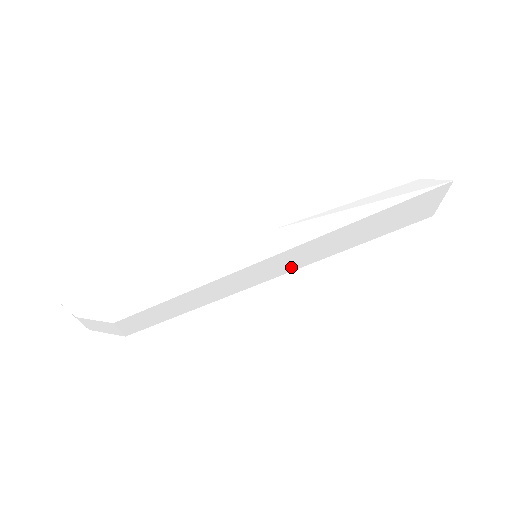
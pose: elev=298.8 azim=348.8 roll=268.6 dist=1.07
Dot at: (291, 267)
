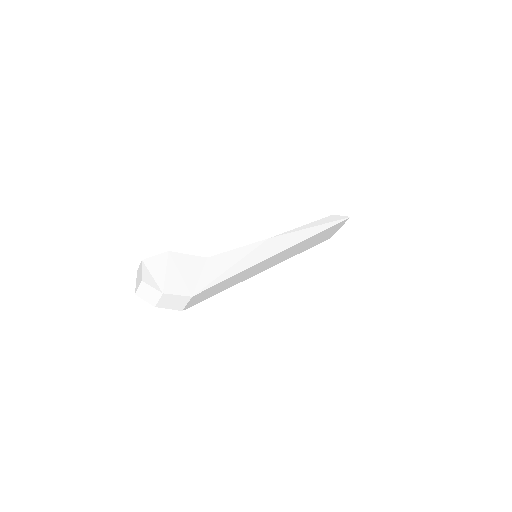
Dot at: (272, 265)
